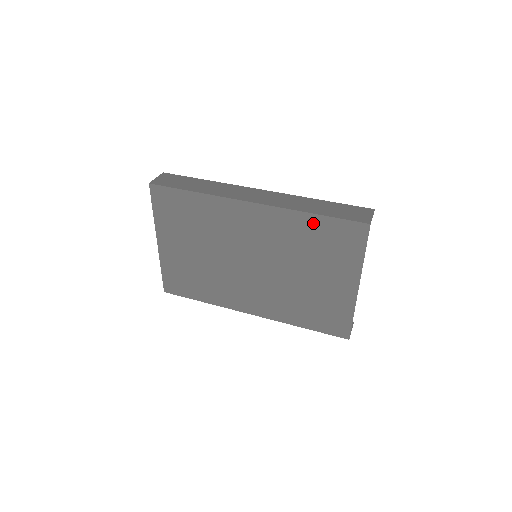
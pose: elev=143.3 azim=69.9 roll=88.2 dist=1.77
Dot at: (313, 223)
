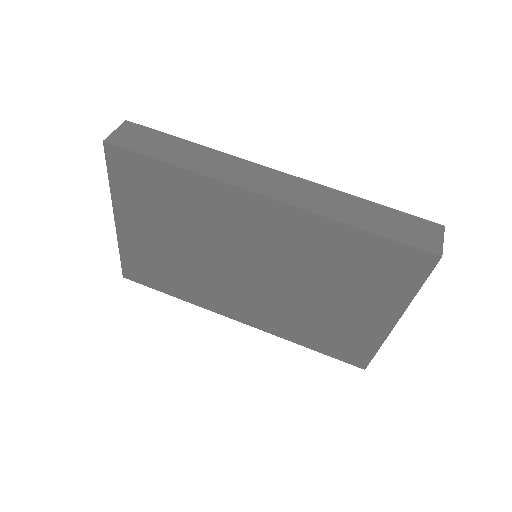
Dot at: (353, 239)
